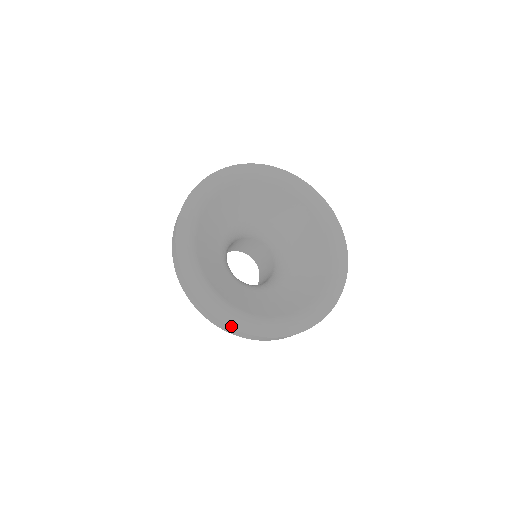
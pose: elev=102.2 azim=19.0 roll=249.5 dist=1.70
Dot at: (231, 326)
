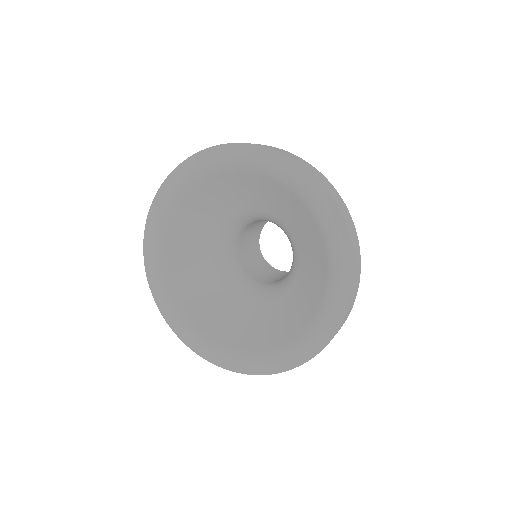
Dot at: (156, 303)
